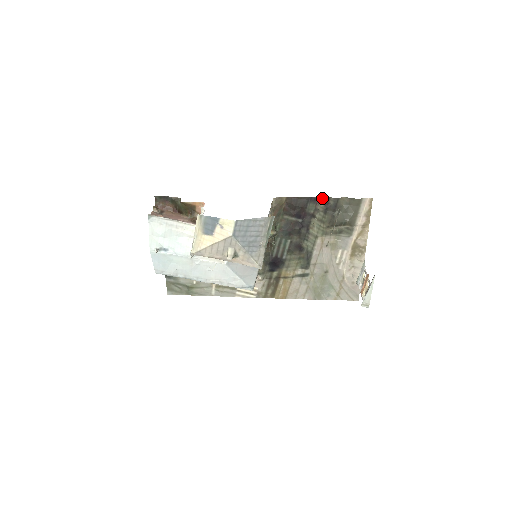
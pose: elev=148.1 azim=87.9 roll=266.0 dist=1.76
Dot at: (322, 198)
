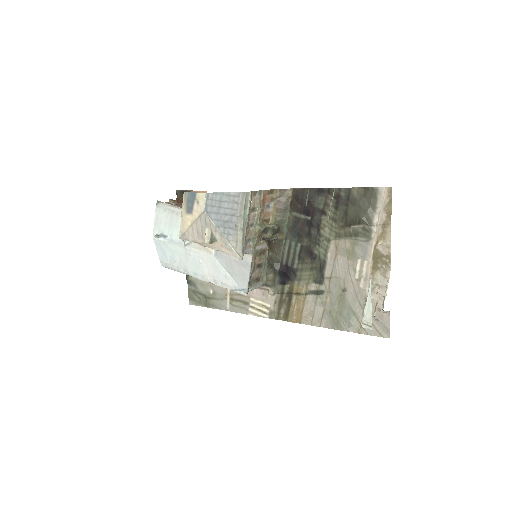
Dot at: (331, 189)
